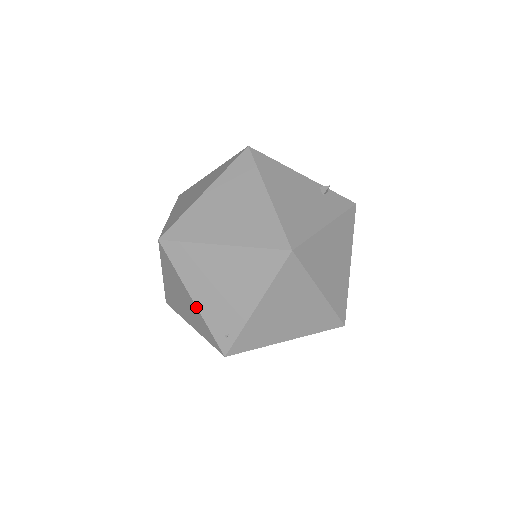
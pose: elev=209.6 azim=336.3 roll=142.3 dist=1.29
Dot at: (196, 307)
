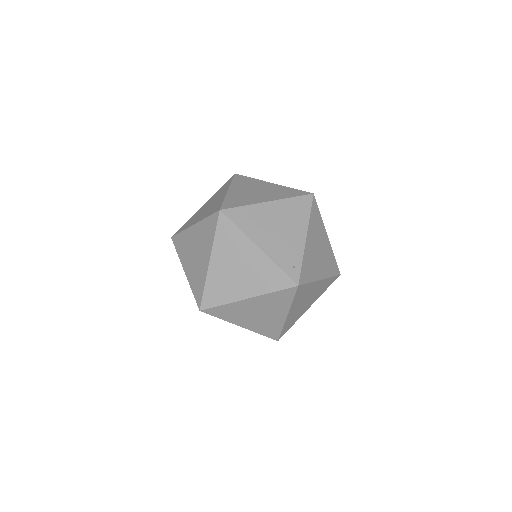
Dot at: (264, 253)
